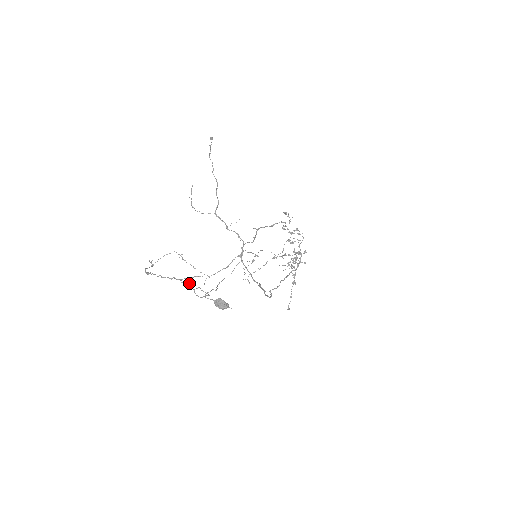
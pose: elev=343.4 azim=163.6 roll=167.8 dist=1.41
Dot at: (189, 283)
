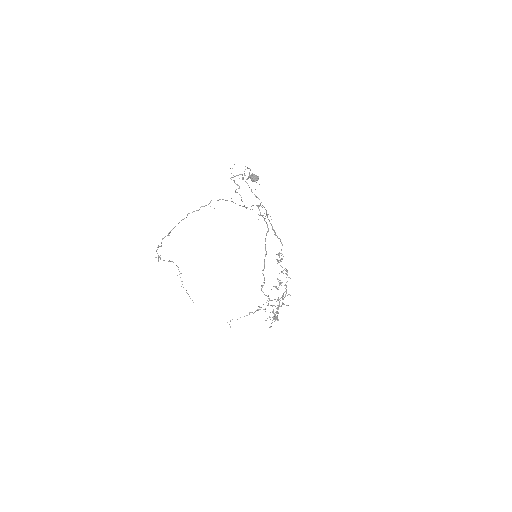
Dot at: occluded
